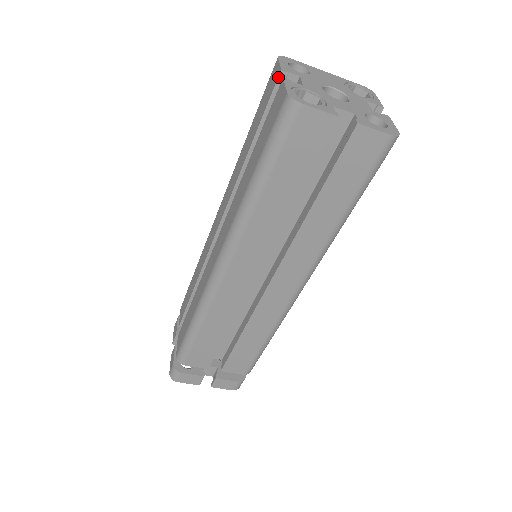
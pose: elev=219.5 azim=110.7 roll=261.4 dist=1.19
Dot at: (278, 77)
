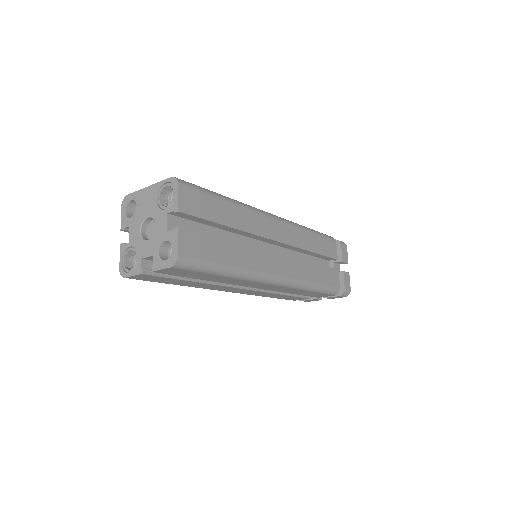
Dot at: occluded
